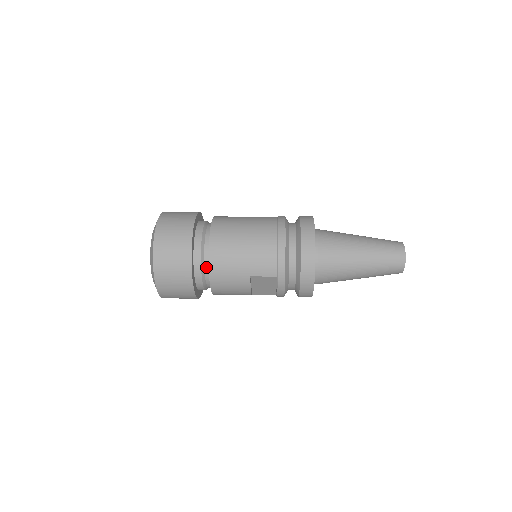
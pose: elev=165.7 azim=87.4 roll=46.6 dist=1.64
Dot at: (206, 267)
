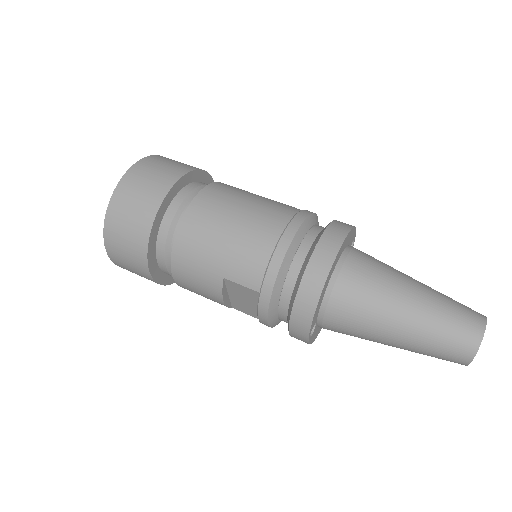
Dot at: occluded
